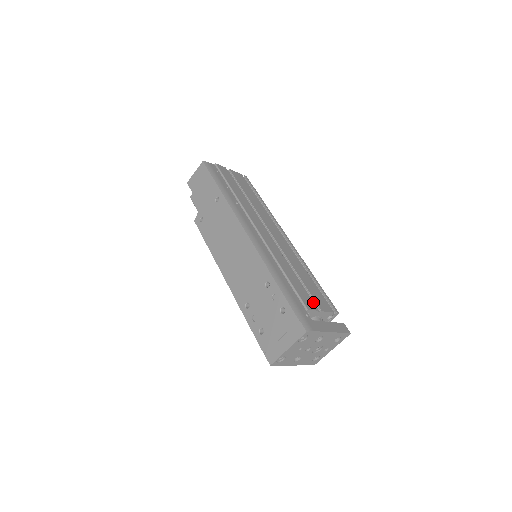
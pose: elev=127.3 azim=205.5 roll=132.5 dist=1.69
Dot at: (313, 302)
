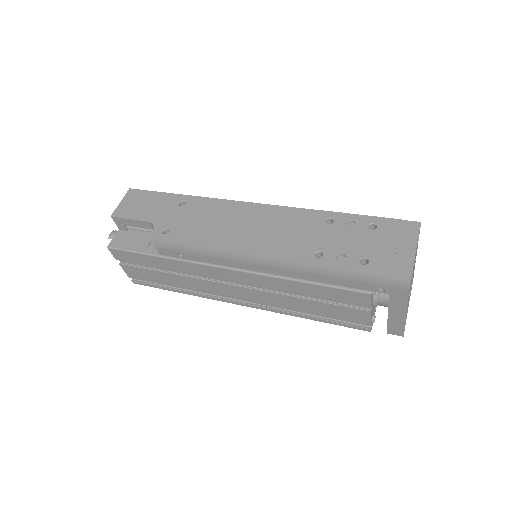
Dot at: occluded
